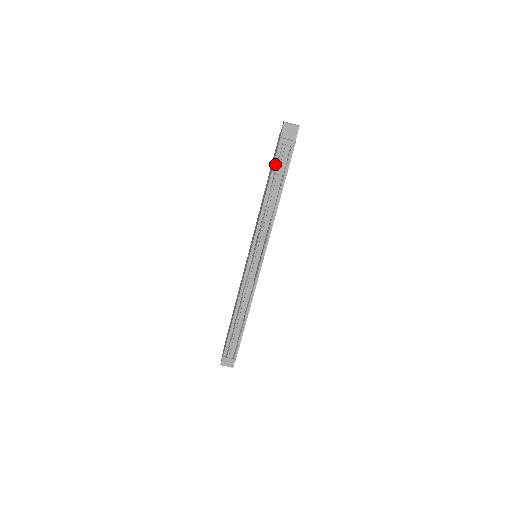
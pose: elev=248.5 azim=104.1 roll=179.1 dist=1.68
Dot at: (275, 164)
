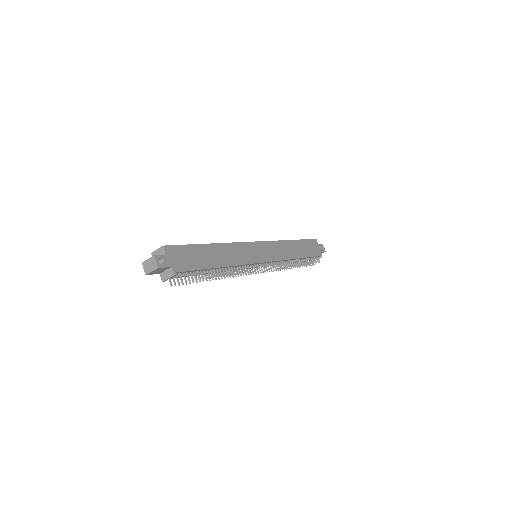
Dot at: occluded
